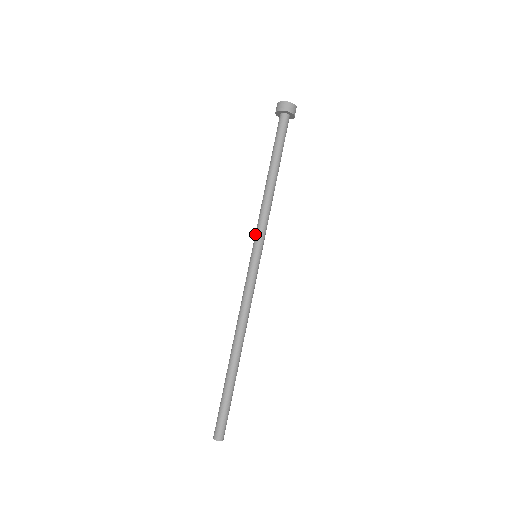
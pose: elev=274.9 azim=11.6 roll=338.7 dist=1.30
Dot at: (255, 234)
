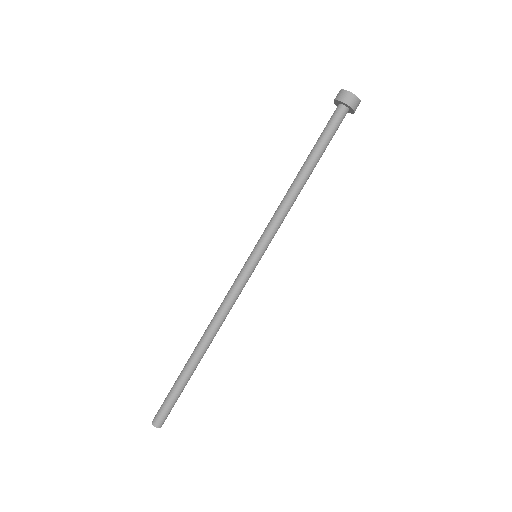
Dot at: (264, 233)
